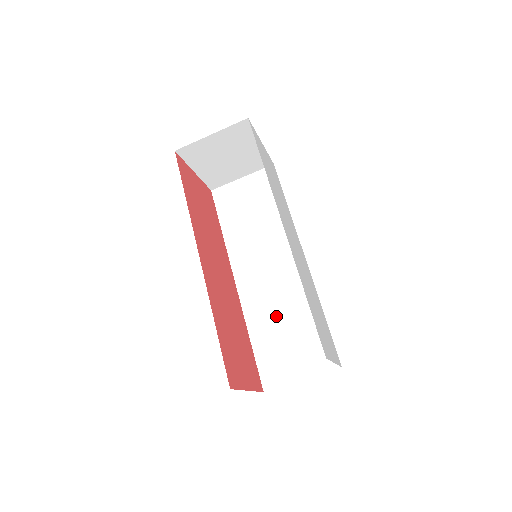
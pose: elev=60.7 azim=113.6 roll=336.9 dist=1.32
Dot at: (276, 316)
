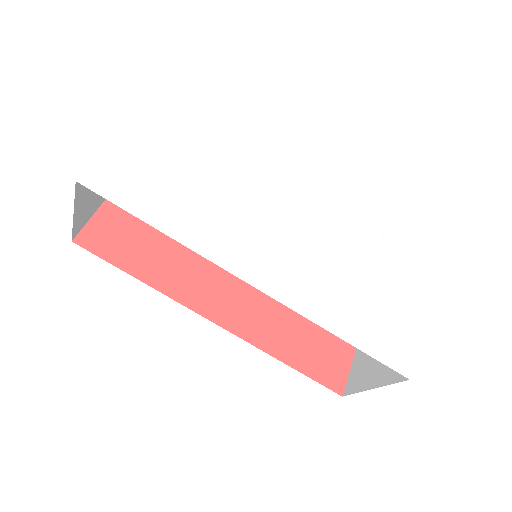
Dot at: occluded
